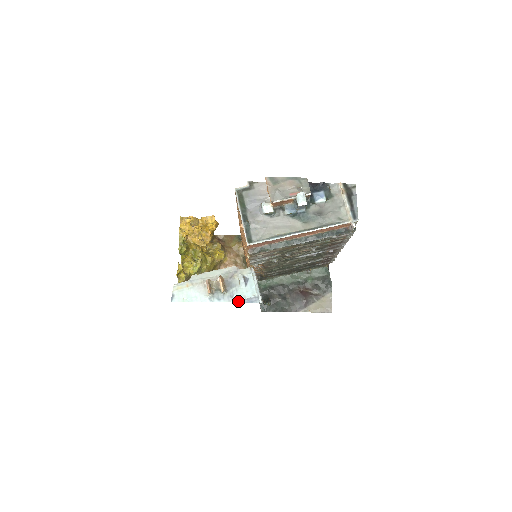
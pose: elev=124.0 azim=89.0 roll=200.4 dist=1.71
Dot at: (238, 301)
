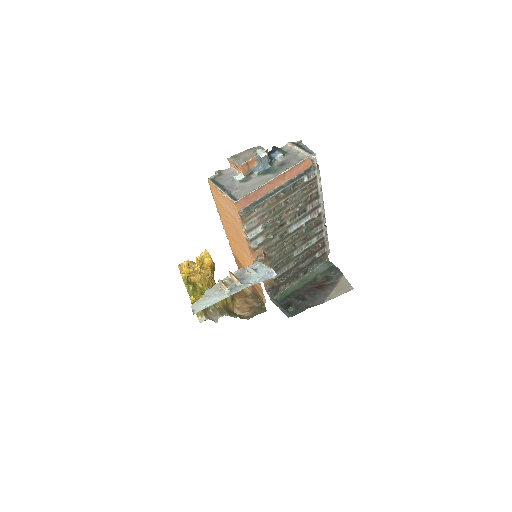
Dot at: (255, 283)
